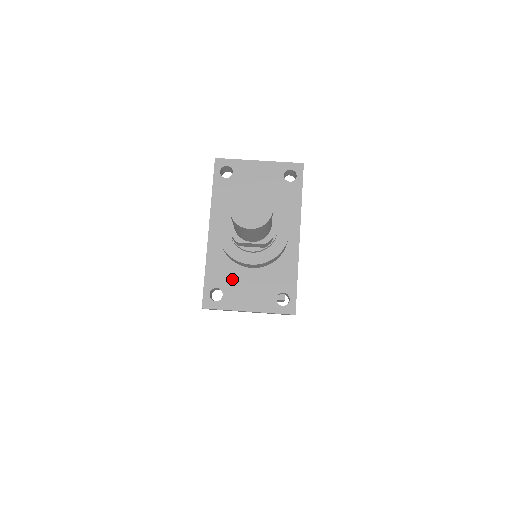
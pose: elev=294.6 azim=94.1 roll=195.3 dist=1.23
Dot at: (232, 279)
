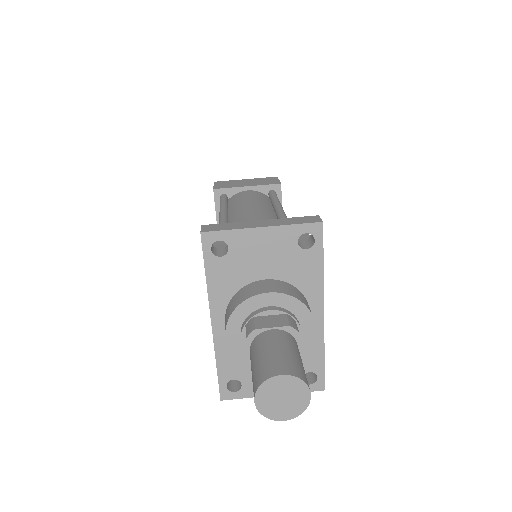
Dot at: (249, 368)
